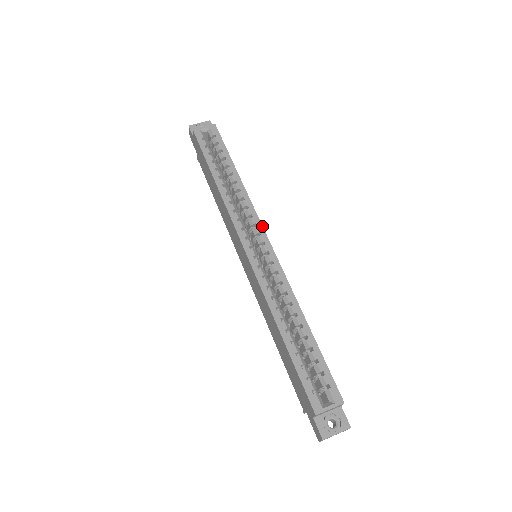
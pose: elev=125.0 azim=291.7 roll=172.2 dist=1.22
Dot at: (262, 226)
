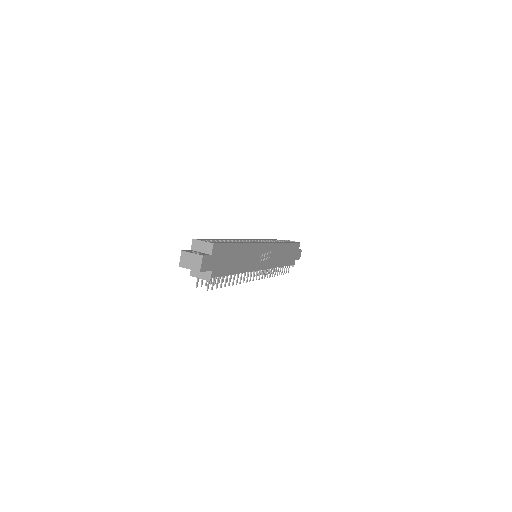
Dot at: (272, 243)
